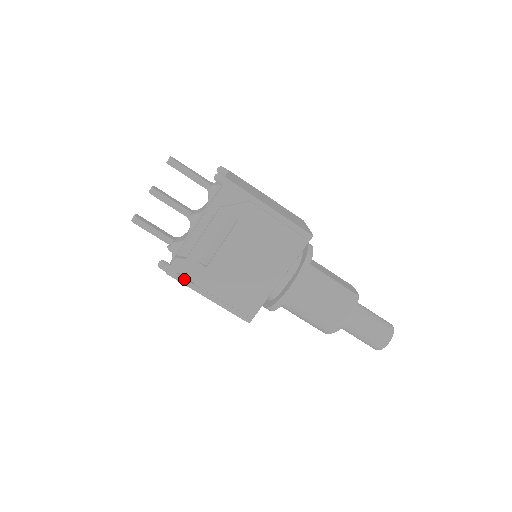
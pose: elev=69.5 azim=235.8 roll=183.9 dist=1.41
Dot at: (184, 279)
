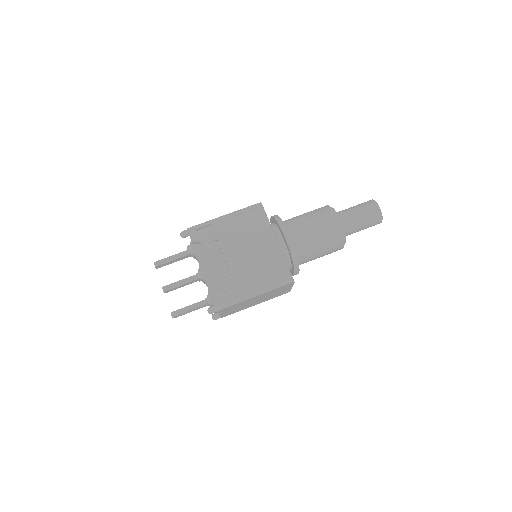
Dot at: (230, 302)
